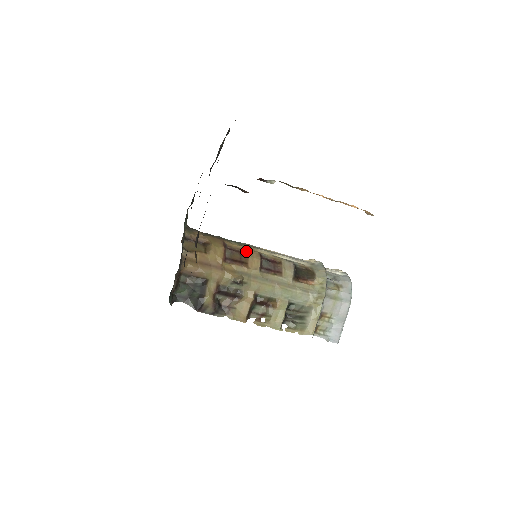
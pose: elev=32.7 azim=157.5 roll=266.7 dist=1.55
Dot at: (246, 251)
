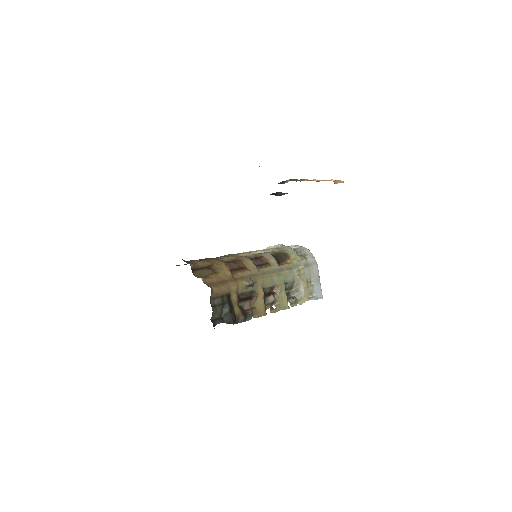
Dot at: (236, 259)
